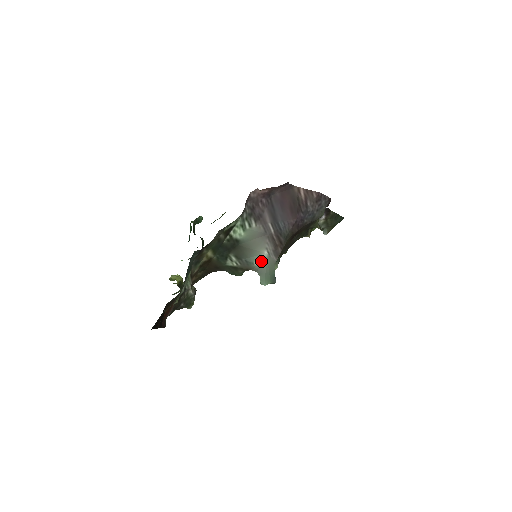
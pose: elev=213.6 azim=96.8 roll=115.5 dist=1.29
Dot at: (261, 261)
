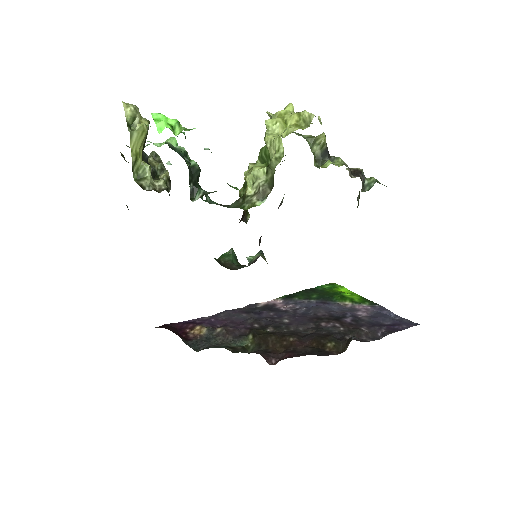
Dot at: occluded
